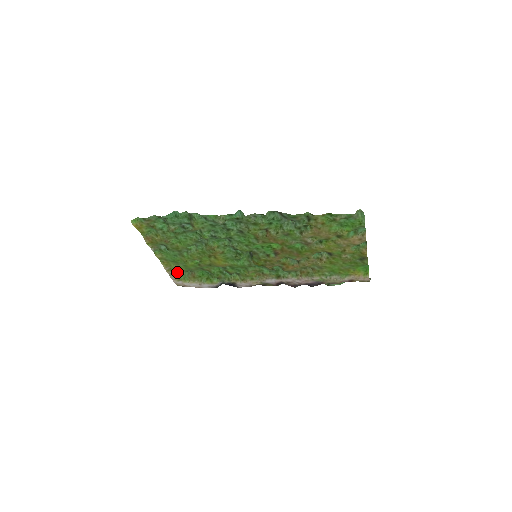
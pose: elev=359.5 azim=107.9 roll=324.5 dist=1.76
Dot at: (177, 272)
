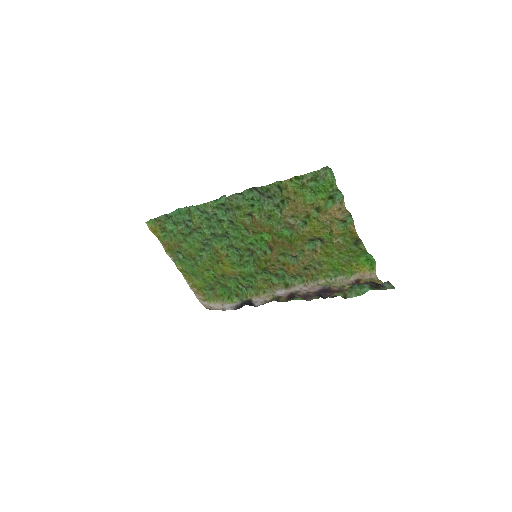
Dot at: (201, 290)
